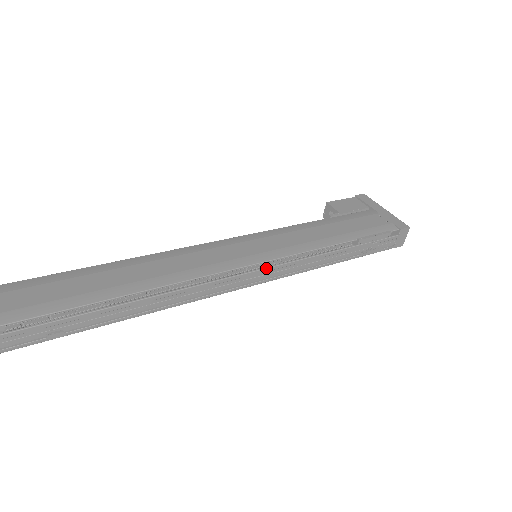
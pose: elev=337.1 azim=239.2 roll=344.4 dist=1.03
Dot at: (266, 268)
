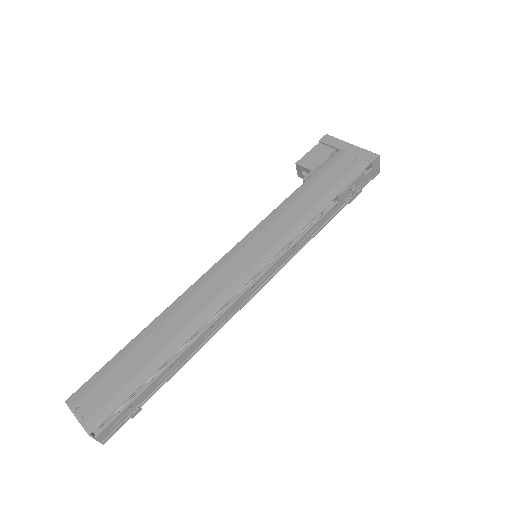
Dot at: (269, 268)
